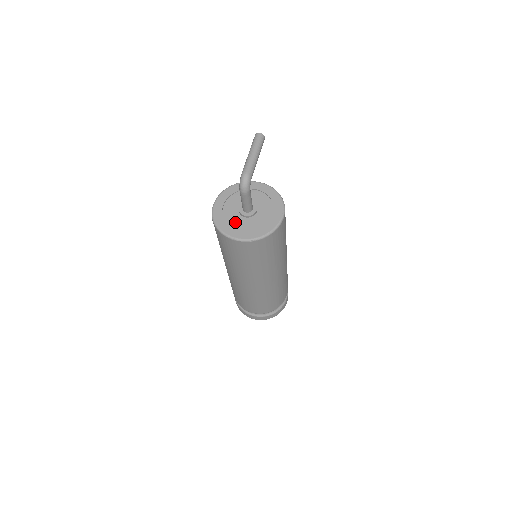
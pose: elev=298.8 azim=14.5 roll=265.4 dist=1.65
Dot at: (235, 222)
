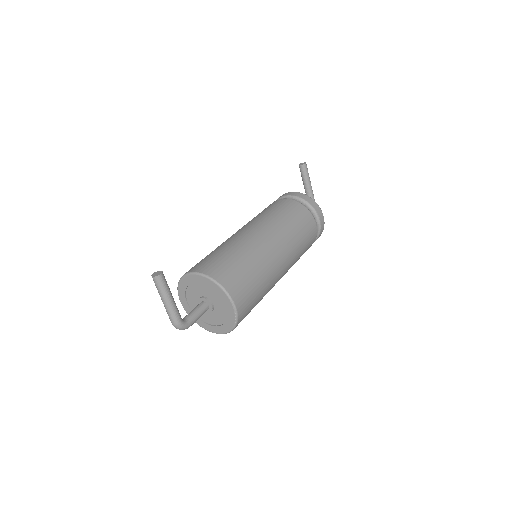
Dot at: (205, 317)
